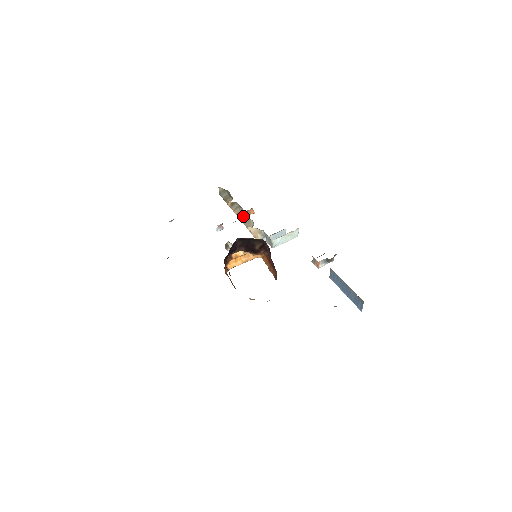
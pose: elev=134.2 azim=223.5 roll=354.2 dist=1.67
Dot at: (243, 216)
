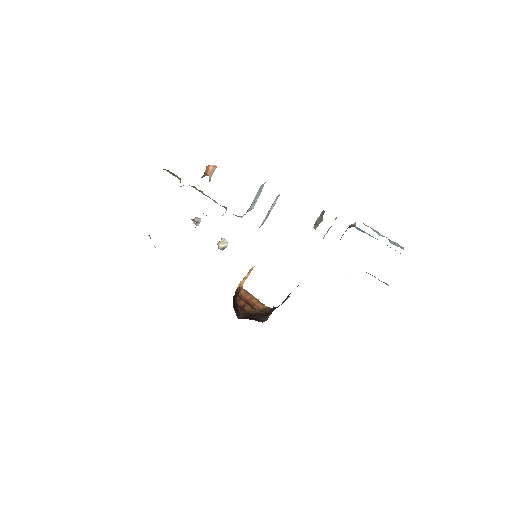
Dot at: occluded
